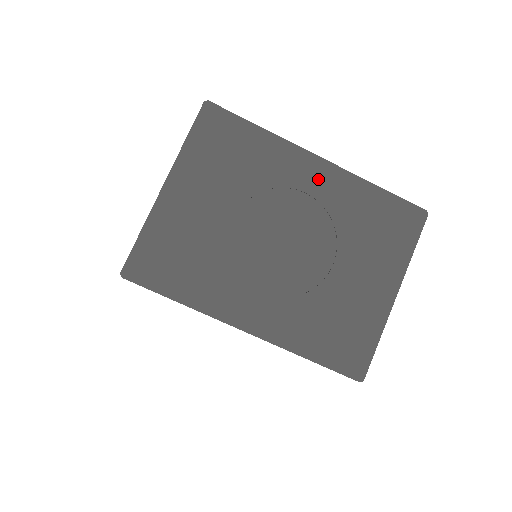
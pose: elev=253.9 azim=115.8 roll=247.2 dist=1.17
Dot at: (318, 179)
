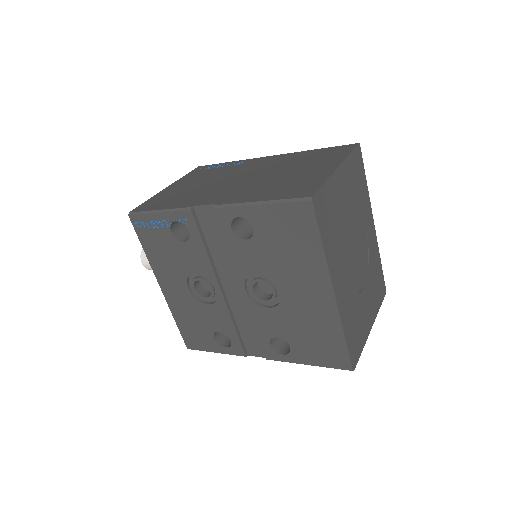
Dot at: (371, 233)
